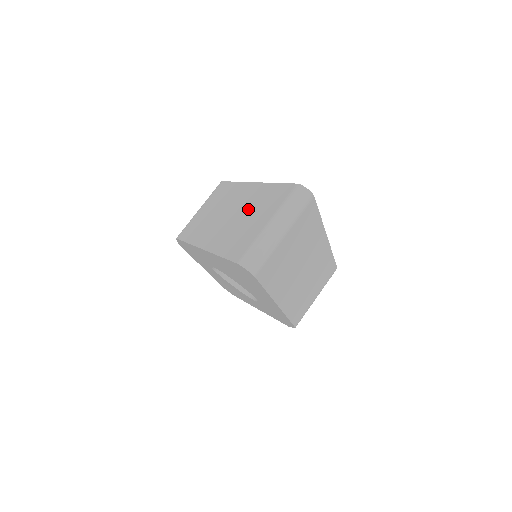
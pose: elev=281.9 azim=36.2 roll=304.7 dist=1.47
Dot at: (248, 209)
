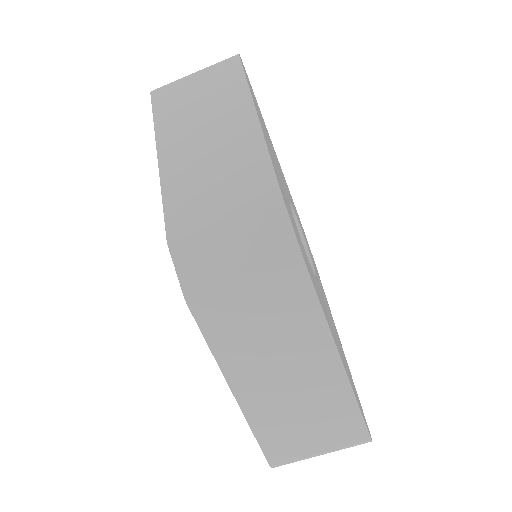
Dot at: (312, 405)
